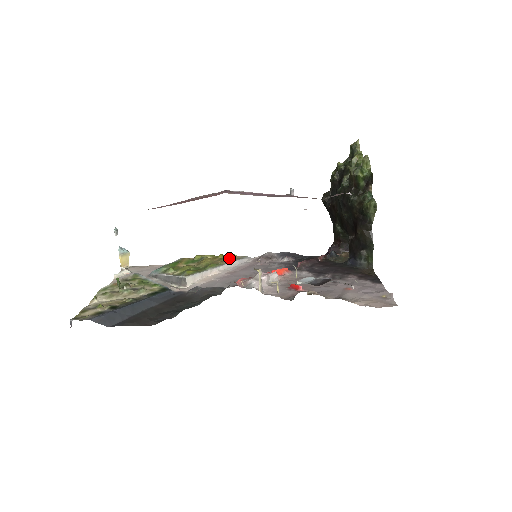
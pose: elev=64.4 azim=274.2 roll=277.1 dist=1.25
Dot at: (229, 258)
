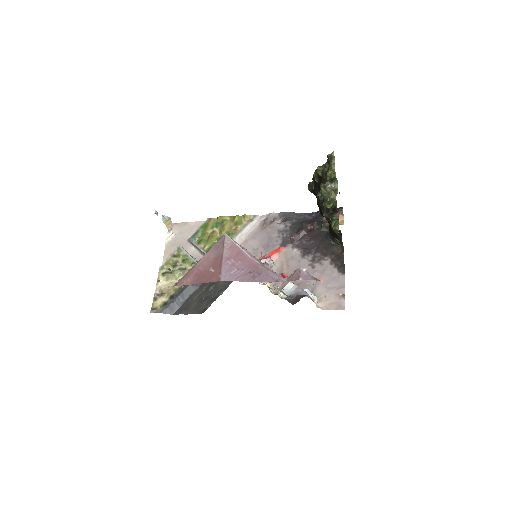
Dot at: (243, 220)
